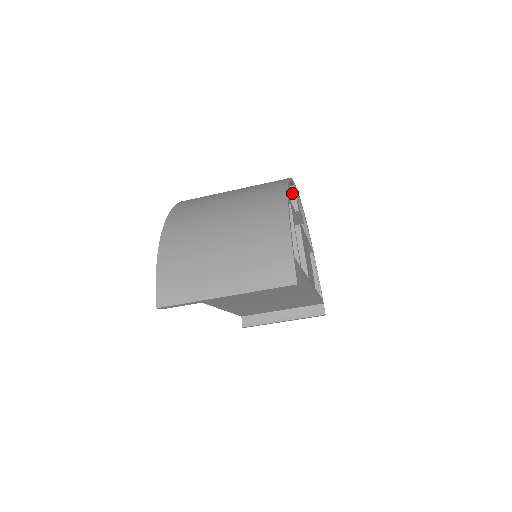
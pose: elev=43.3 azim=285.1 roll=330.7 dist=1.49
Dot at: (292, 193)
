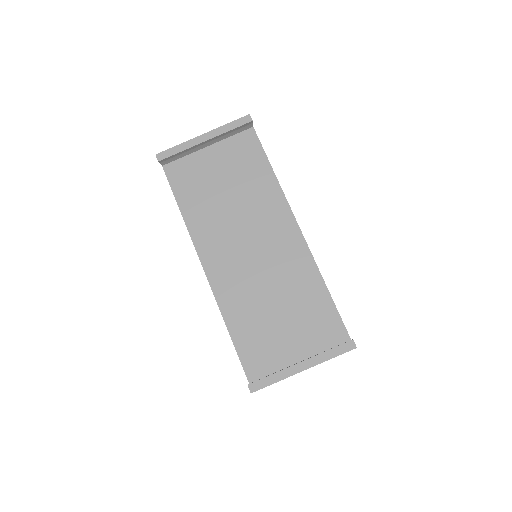
Dot at: occluded
